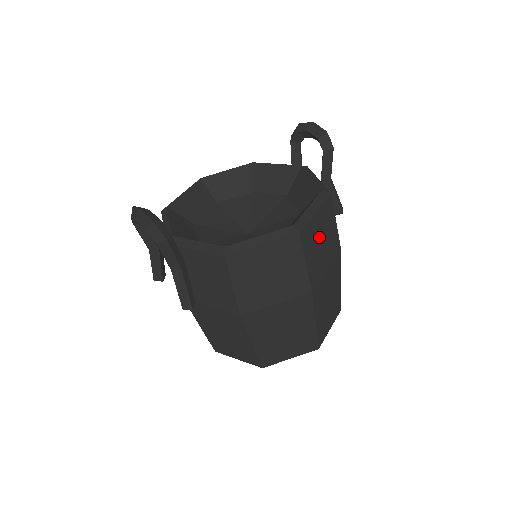
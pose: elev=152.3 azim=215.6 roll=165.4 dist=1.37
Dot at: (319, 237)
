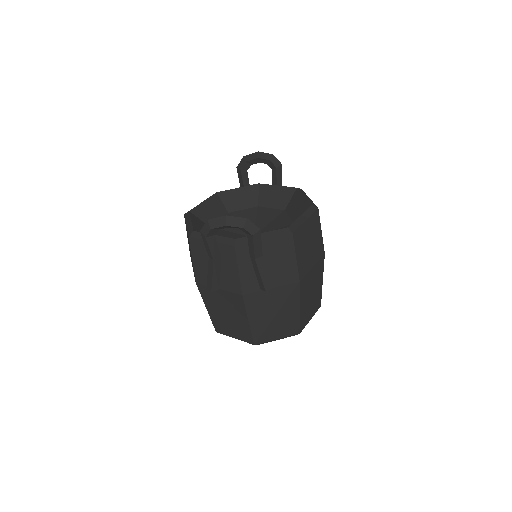
Dot at: occluded
